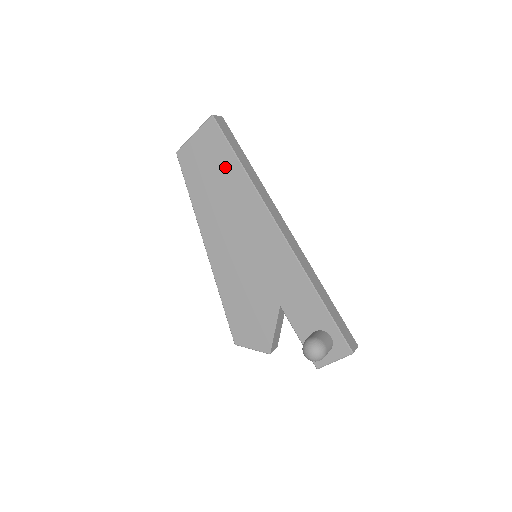
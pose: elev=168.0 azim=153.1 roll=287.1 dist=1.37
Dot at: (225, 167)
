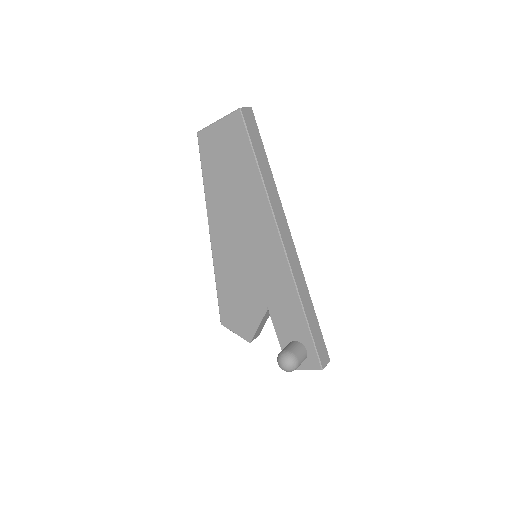
Dot at: (243, 166)
